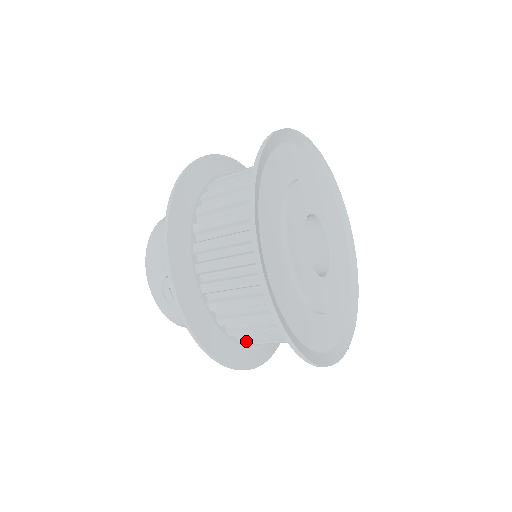
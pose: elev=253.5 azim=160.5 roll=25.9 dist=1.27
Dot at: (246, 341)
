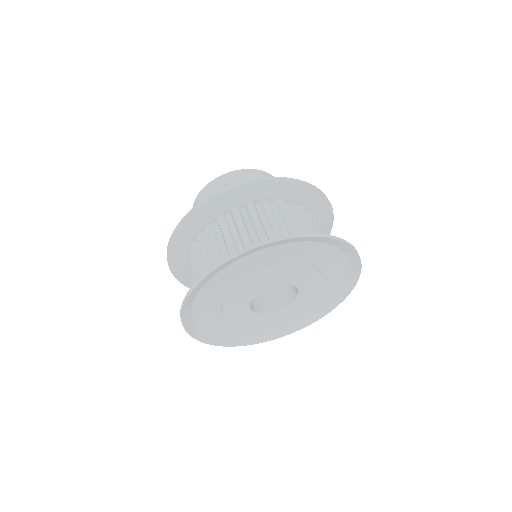
Dot at: occluded
